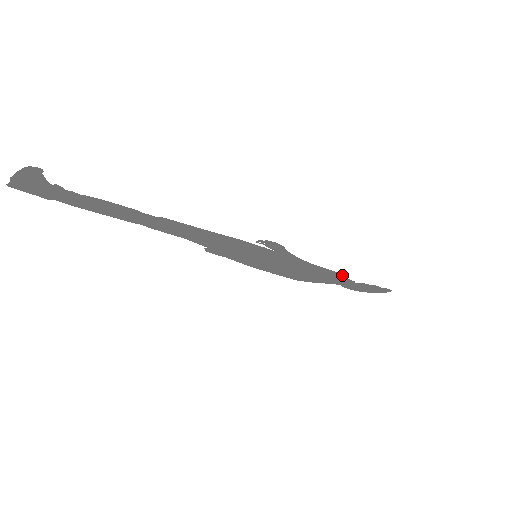
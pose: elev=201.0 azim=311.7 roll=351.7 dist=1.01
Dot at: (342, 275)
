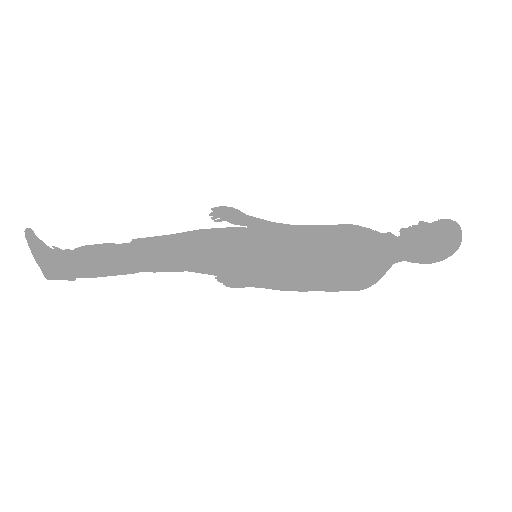
Dot at: (358, 228)
